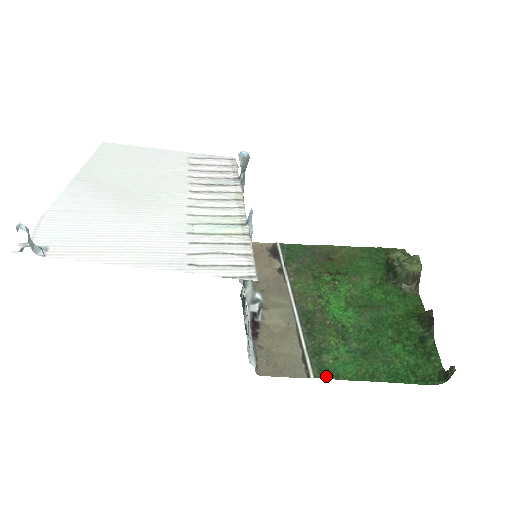
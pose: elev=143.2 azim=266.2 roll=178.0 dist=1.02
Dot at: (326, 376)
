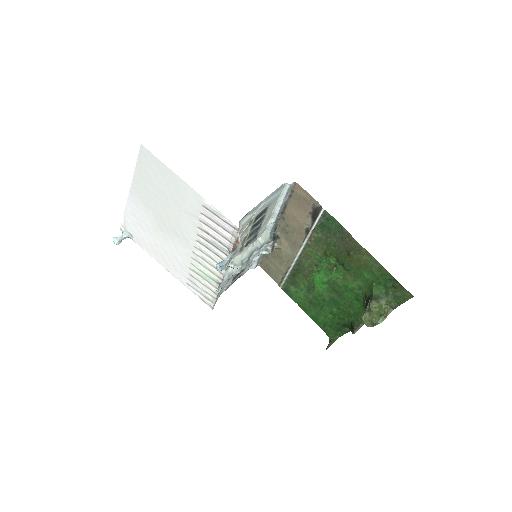
Dot at: (286, 292)
